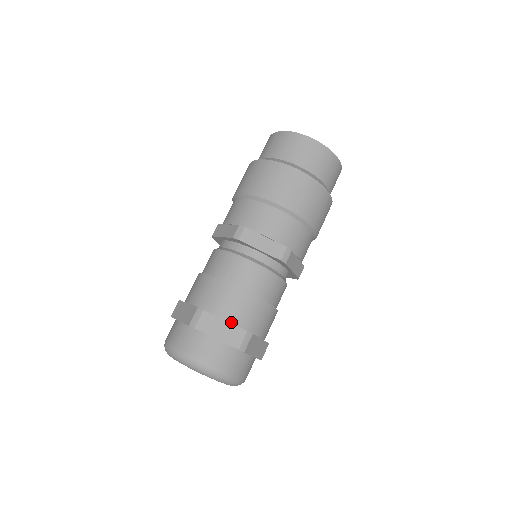
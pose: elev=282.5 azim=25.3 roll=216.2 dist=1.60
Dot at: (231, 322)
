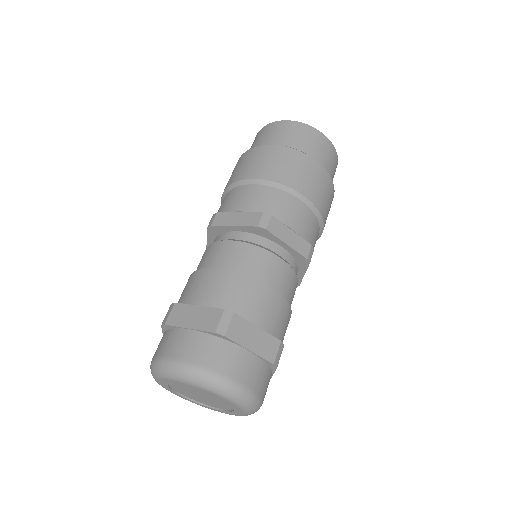
Dot at: (206, 306)
